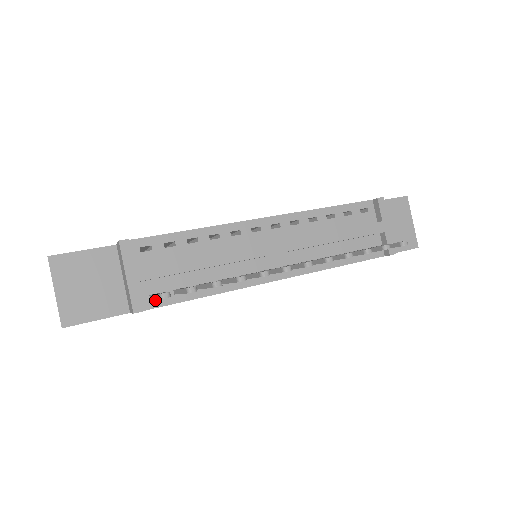
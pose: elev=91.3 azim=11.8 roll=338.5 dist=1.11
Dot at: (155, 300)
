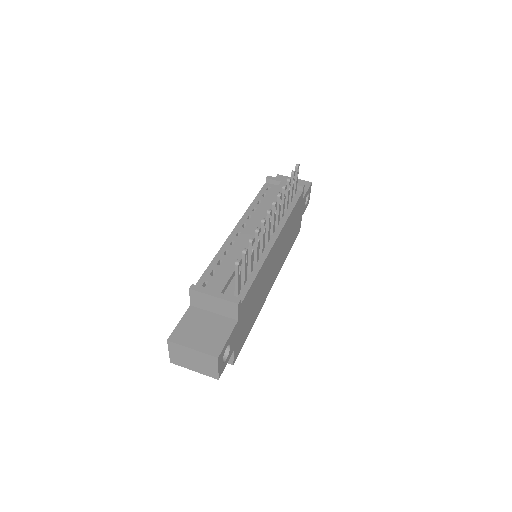
Dot at: (239, 295)
